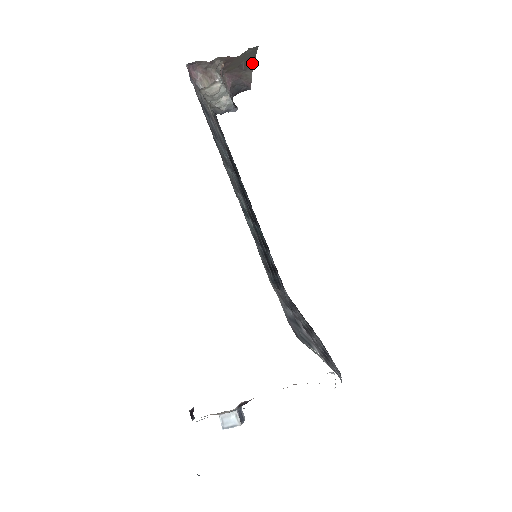
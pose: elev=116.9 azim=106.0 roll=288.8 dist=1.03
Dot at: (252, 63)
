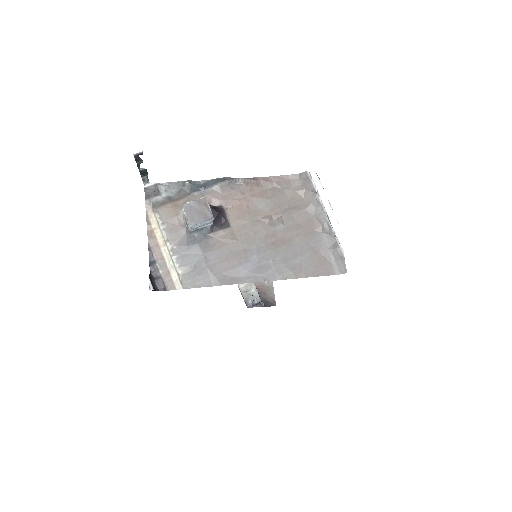
Dot at: occluded
